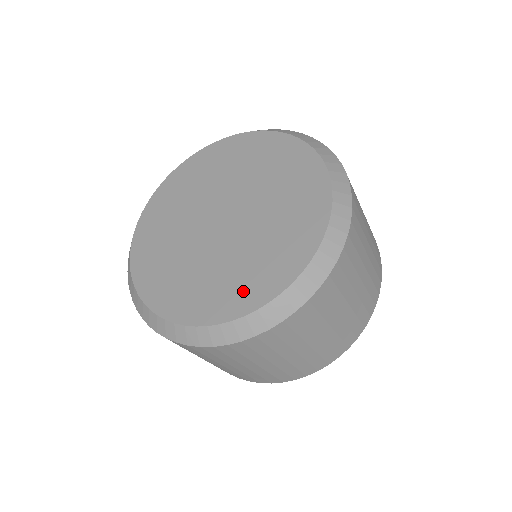
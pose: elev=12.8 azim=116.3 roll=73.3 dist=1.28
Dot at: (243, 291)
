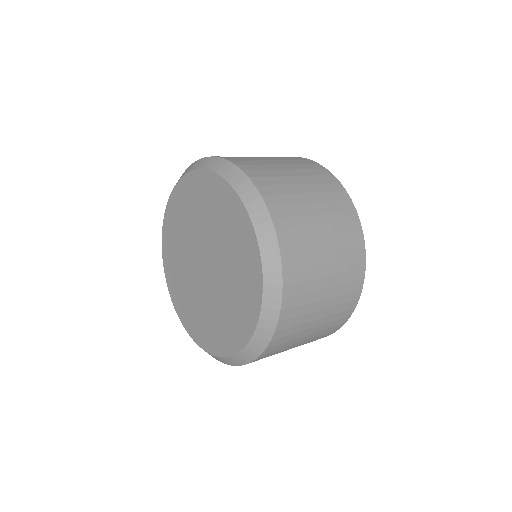
Dot at: (213, 338)
